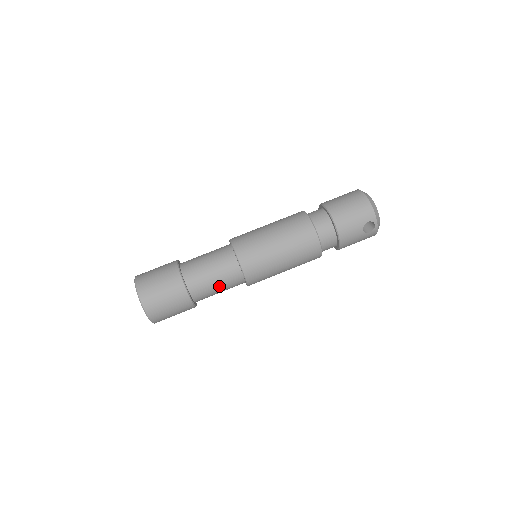
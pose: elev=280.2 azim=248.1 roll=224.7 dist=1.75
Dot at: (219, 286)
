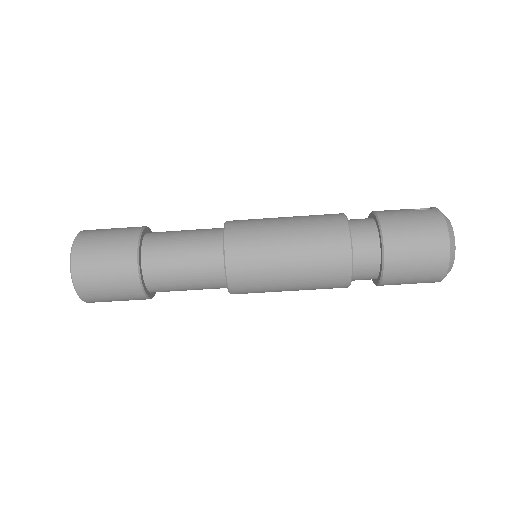
Dot at: occluded
